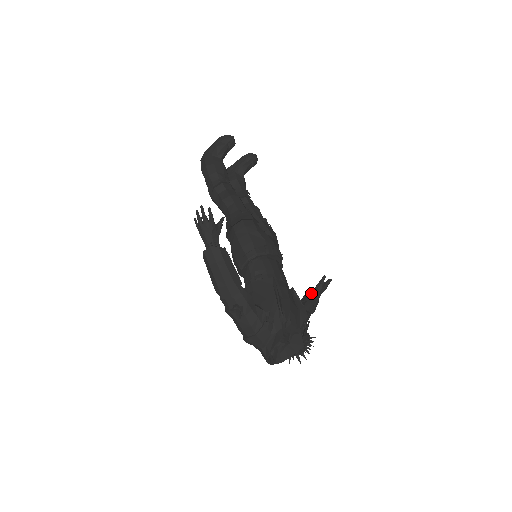
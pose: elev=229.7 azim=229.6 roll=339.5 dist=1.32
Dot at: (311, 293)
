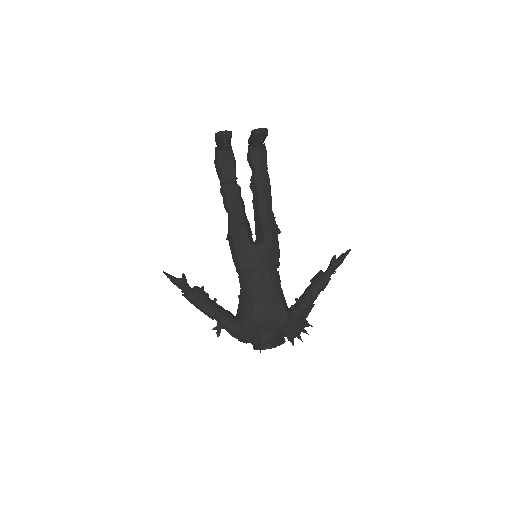
Dot at: (321, 273)
